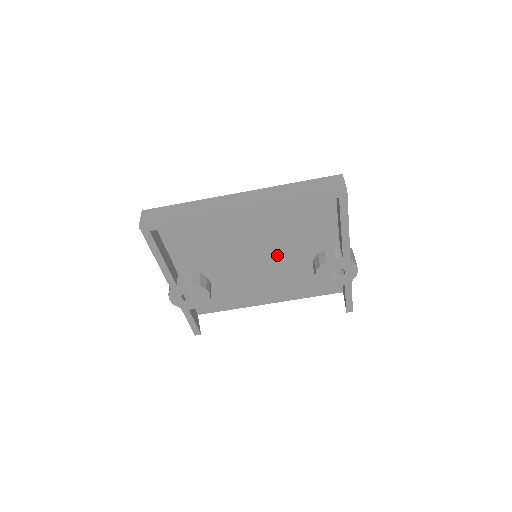
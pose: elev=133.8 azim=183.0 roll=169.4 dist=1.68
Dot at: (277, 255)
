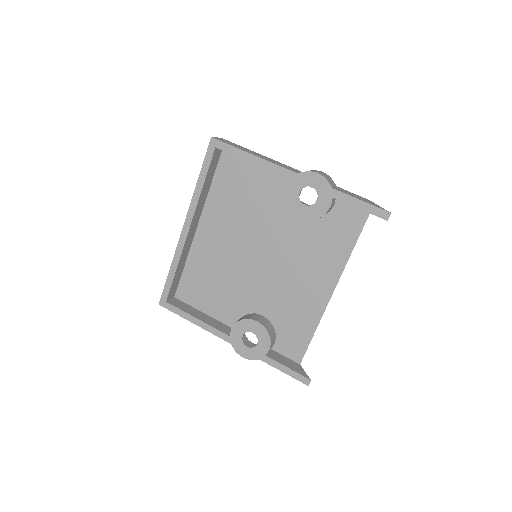
Dot at: (269, 239)
